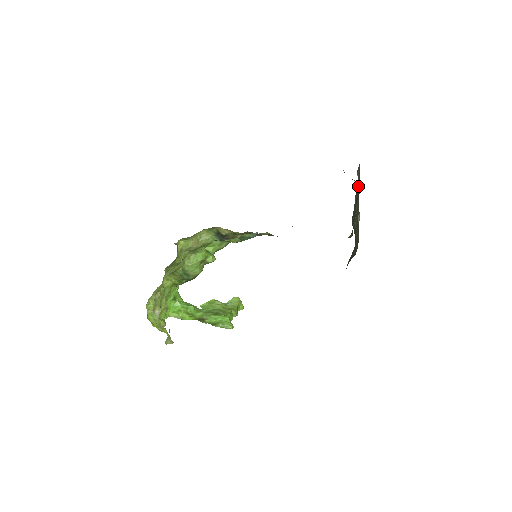
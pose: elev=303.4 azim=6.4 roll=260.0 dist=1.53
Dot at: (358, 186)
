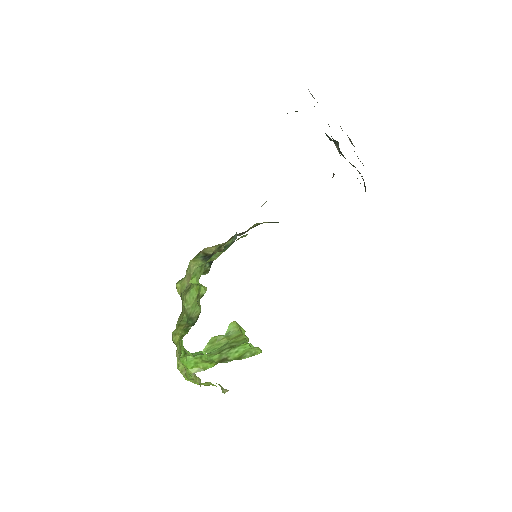
Dot at: occluded
